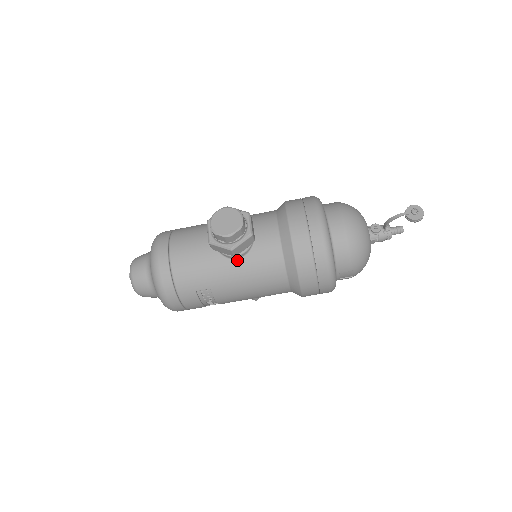
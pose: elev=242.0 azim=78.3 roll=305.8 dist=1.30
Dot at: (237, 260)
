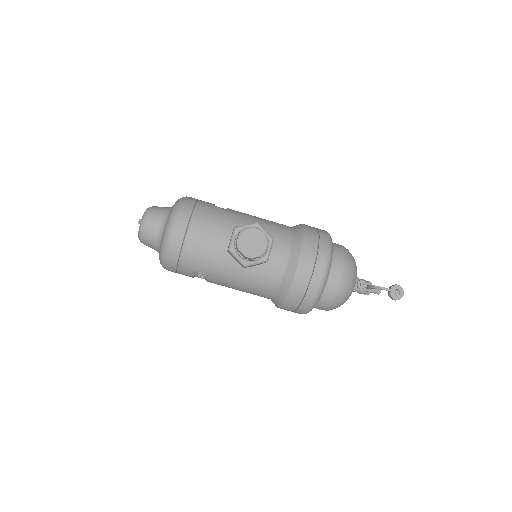
Dot at: occluded
